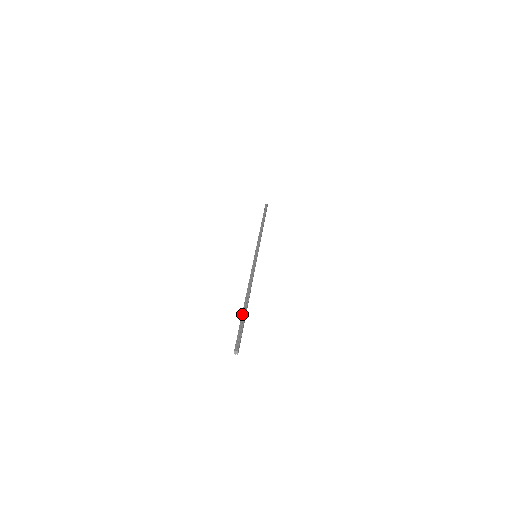
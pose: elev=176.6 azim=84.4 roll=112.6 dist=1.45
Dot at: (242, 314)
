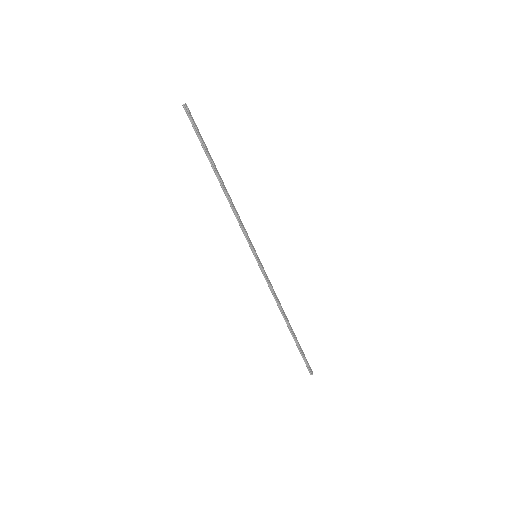
Dot at: (207, 153)
